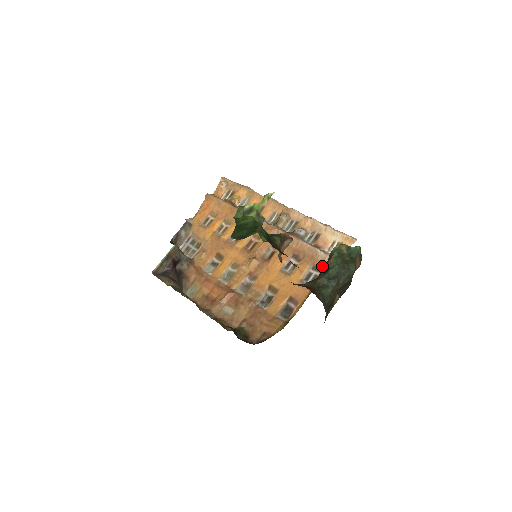
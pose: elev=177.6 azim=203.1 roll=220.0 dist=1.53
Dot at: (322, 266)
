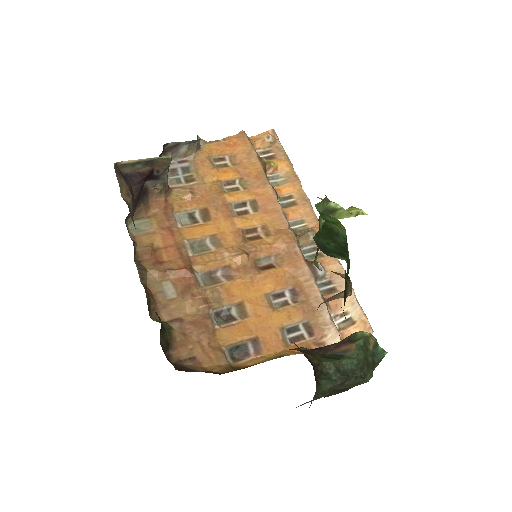
Dot at: (317, 331)
